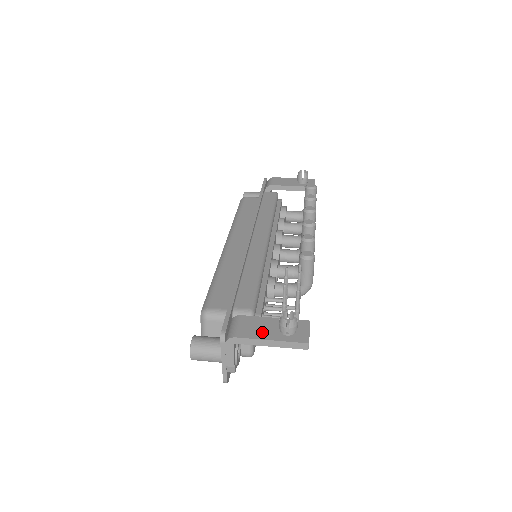
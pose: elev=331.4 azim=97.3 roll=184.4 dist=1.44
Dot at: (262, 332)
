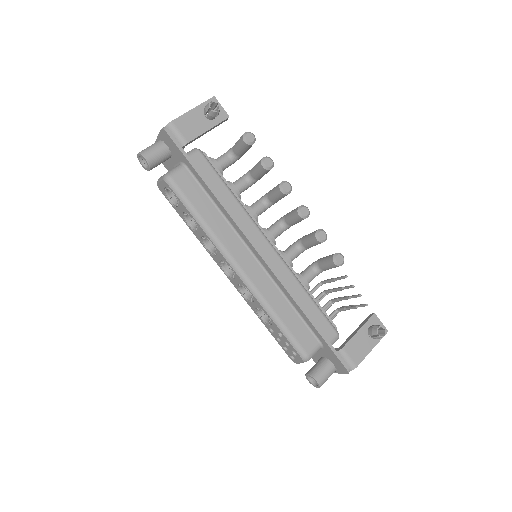
Dot at: (365, 348)
